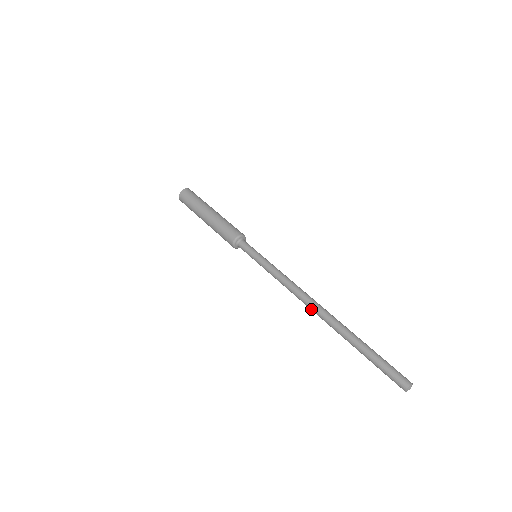
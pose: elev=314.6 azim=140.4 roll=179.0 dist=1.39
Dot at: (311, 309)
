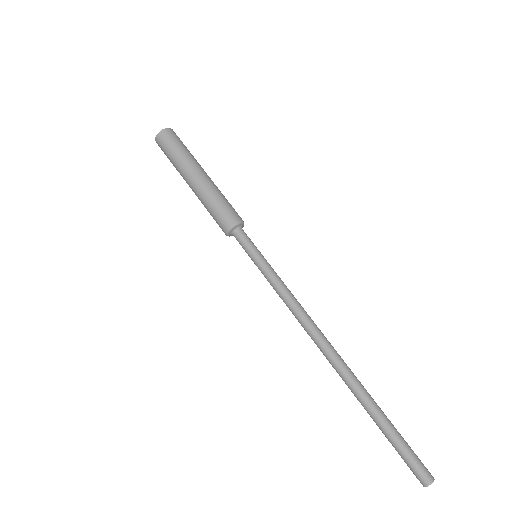
Dot at: (321, 351)
